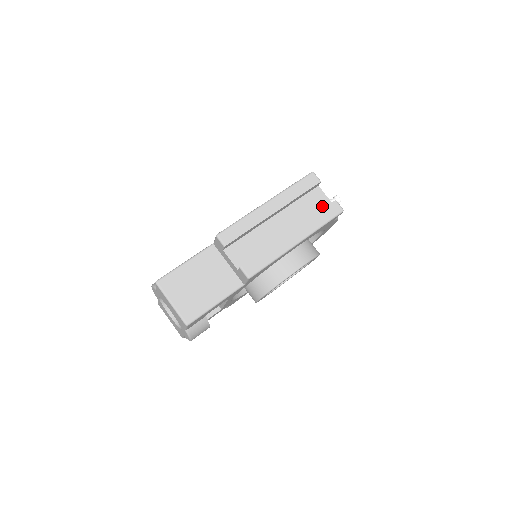
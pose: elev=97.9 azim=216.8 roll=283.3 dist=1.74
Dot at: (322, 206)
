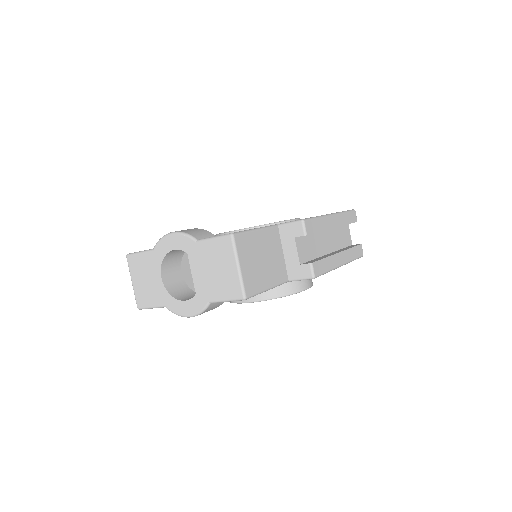
Dot at: (348, 243)
